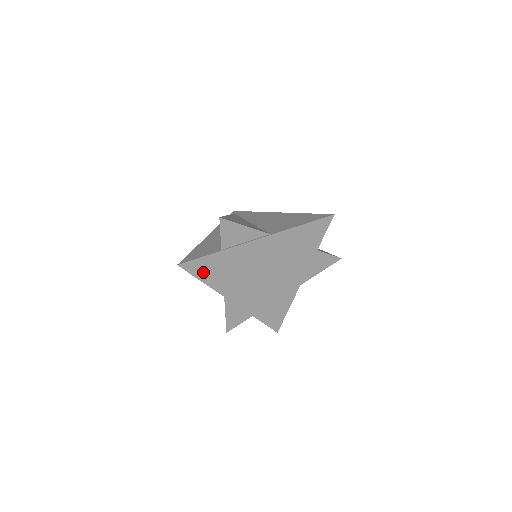
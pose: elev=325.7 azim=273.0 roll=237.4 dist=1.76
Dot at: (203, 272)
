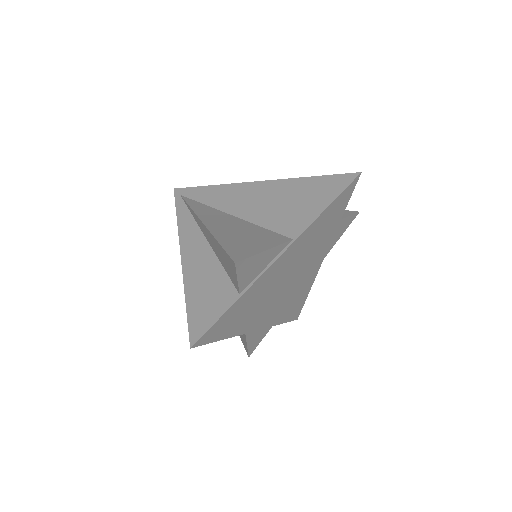
Dot at: (221, 331)
